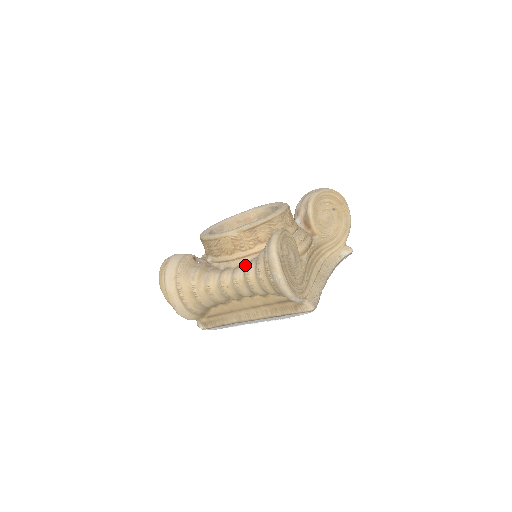
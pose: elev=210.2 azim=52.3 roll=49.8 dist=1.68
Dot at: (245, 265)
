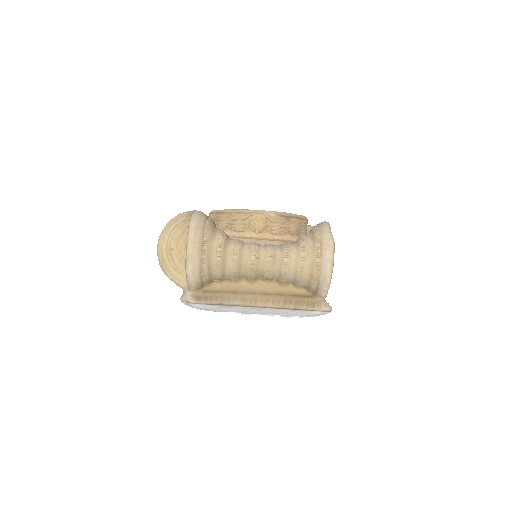
Dot at: occluded
